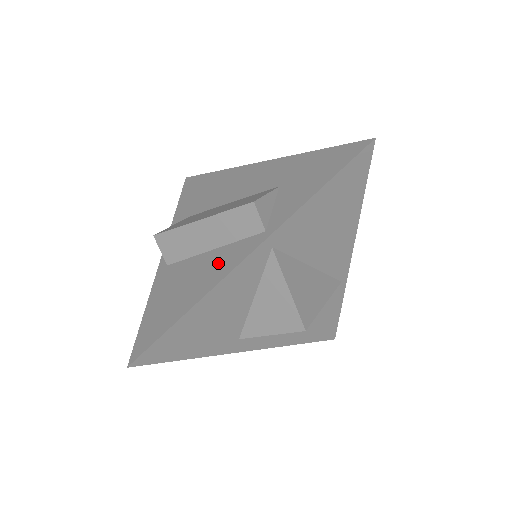
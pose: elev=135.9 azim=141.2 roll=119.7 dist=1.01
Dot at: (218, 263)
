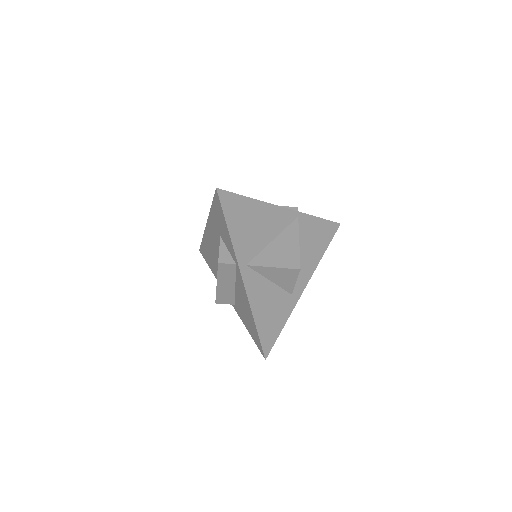
Dot at: (241, 292)
